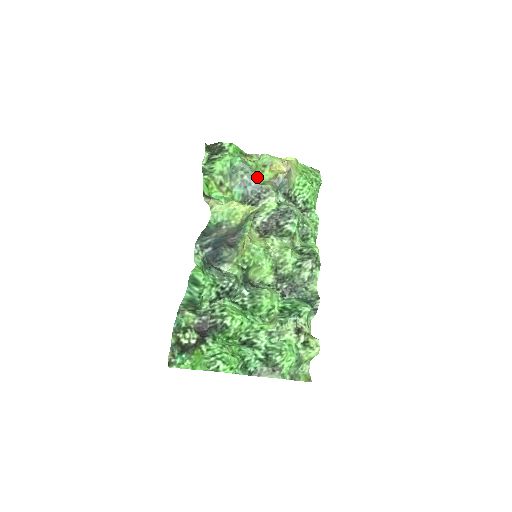
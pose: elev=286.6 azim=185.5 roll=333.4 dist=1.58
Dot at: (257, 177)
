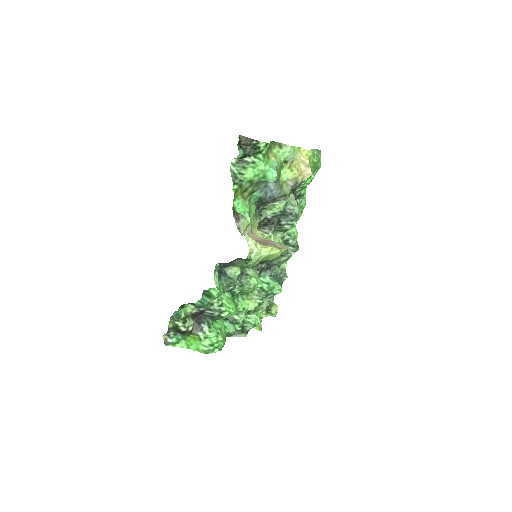
Dot at: occluded
